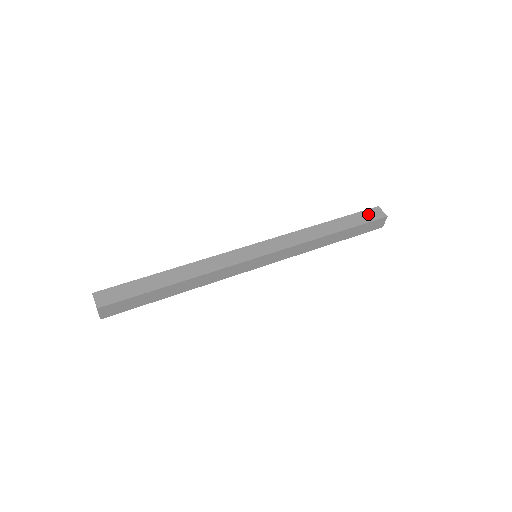
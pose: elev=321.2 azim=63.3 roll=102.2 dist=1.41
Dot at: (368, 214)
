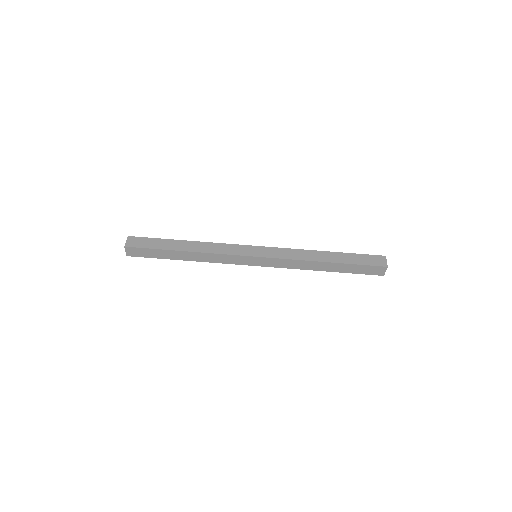
Dot at: (371, 259)
